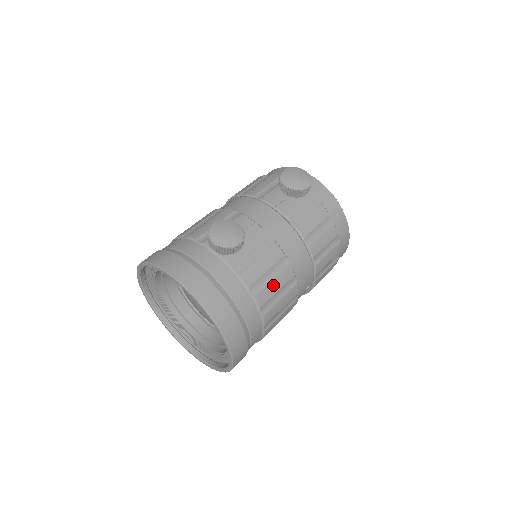
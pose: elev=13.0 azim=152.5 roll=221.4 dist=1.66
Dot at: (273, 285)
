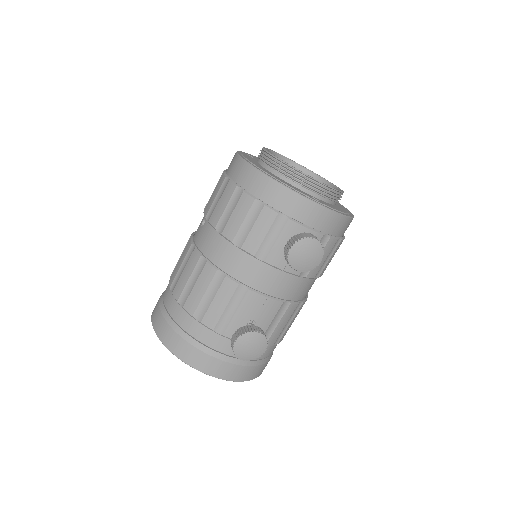
Dot at: (290, 324)
